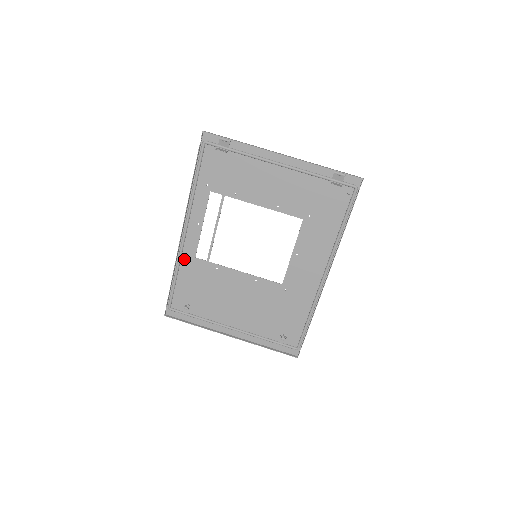
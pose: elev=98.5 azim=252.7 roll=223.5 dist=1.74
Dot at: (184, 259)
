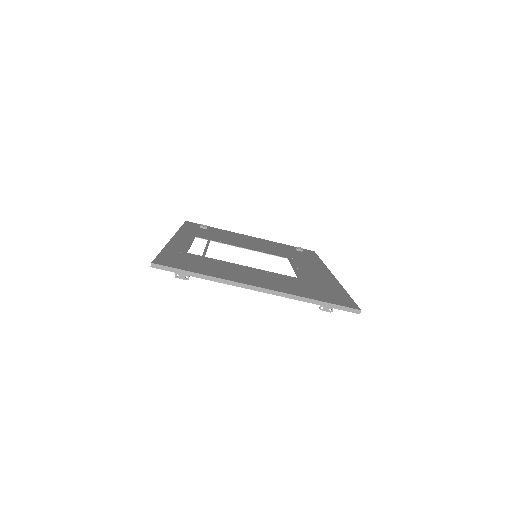
Dot at: occluded
